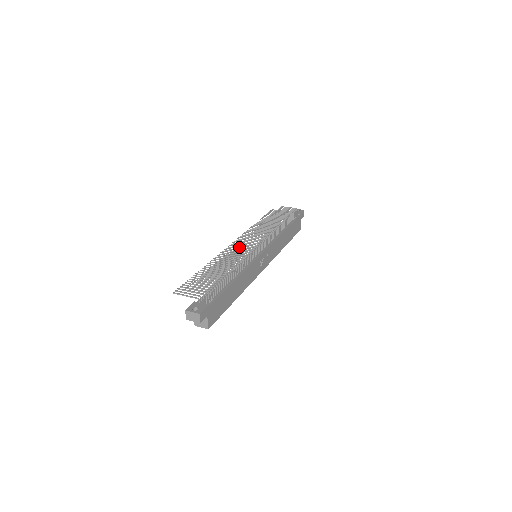
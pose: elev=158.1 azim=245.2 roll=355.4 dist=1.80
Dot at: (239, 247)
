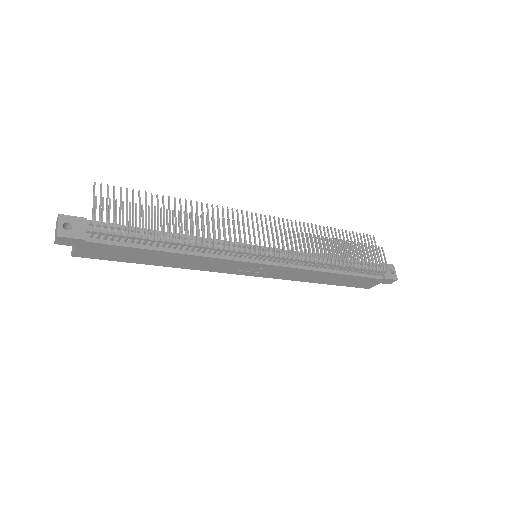
Dot at: (244, 228)
